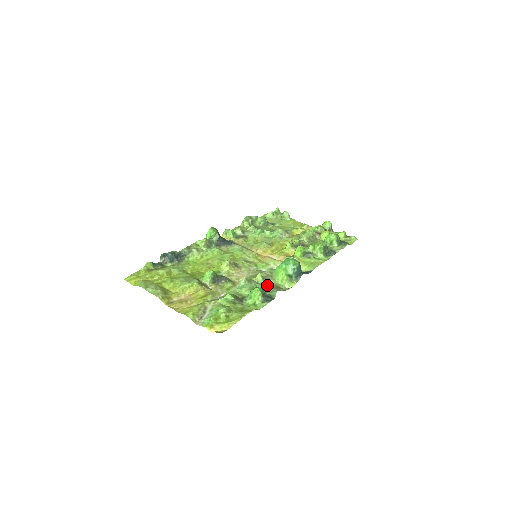
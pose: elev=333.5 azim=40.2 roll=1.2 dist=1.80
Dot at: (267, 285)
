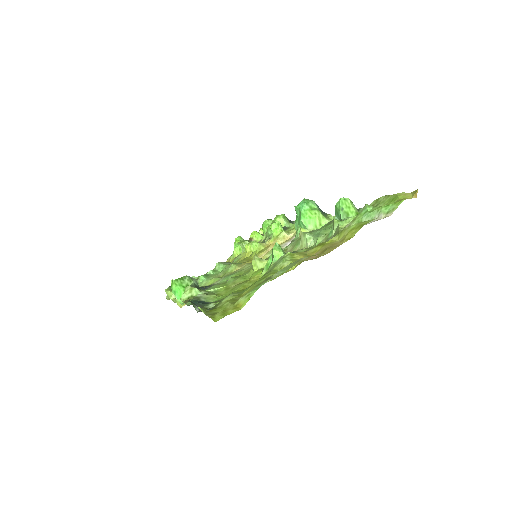
Dot at: (322, 228)
